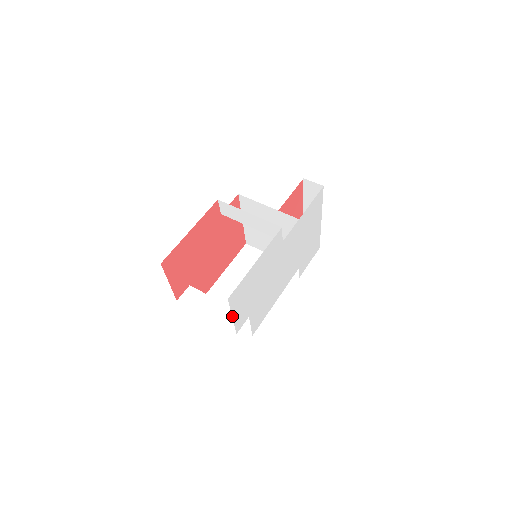
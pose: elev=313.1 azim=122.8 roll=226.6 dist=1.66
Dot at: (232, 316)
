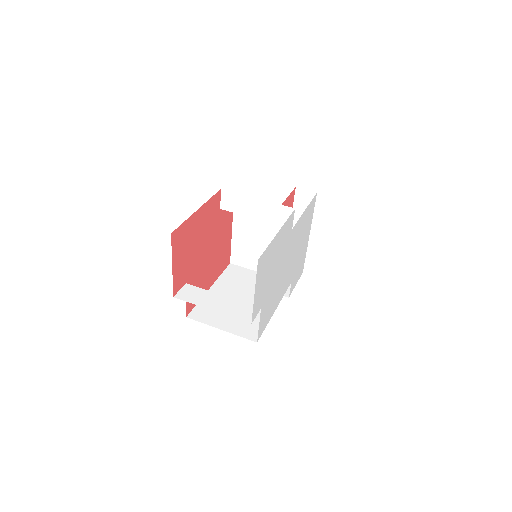
Dot at: occluded
